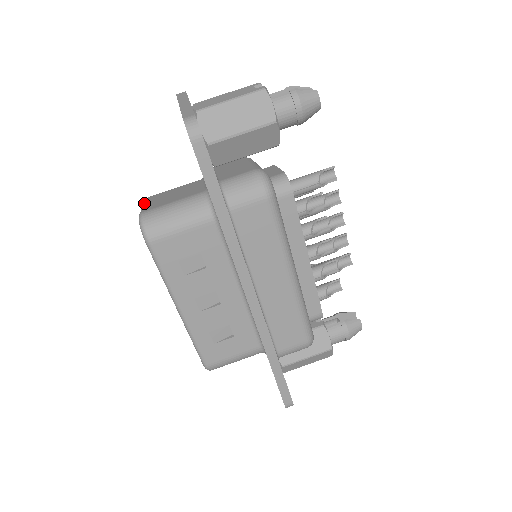
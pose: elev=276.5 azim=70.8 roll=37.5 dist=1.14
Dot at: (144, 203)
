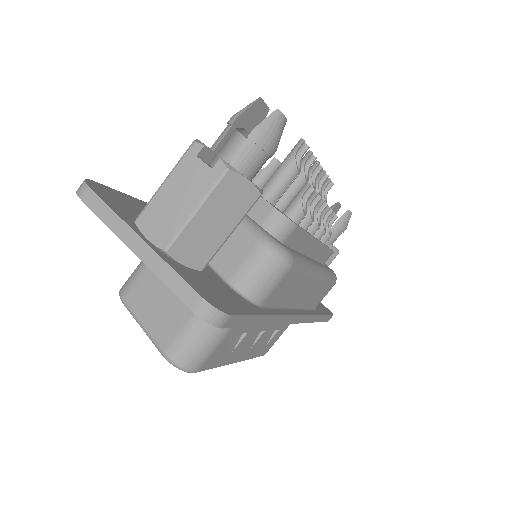
Dot at: (137, 319)
